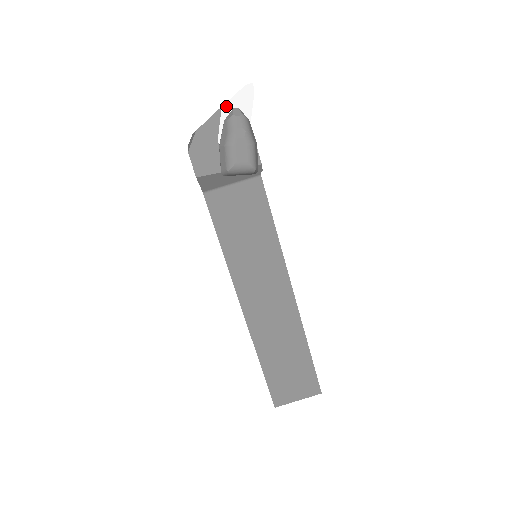
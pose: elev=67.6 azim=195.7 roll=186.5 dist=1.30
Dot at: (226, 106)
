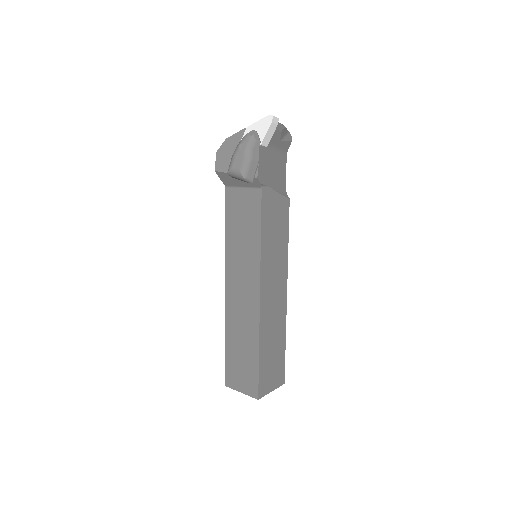
Dot at: (250, 127)
